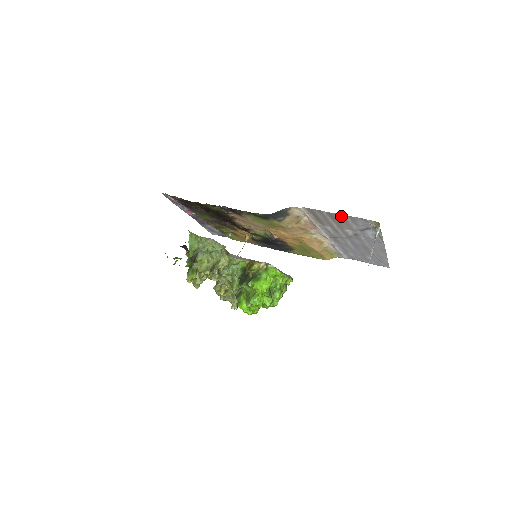
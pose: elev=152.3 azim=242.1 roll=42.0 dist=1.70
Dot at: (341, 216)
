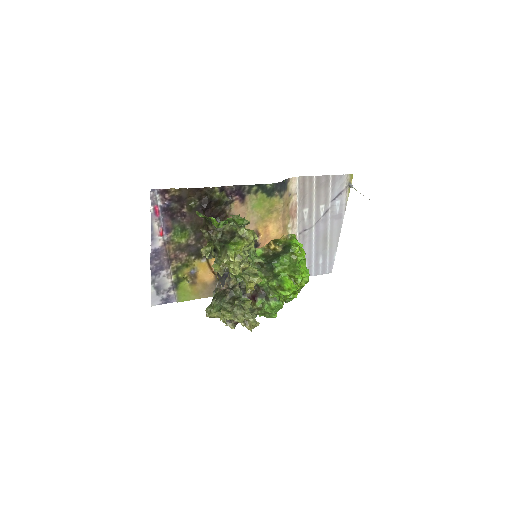
Dot at: (326, 179)
